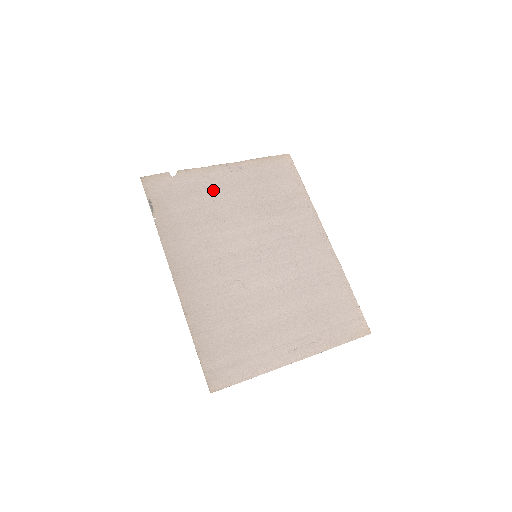
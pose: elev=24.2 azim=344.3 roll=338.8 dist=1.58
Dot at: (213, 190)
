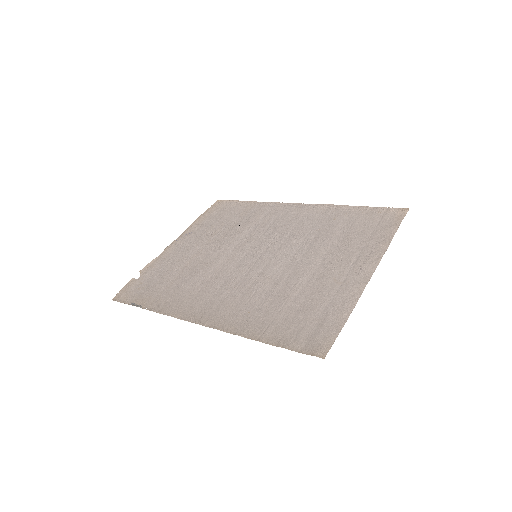
Dot at: (179, 258)
